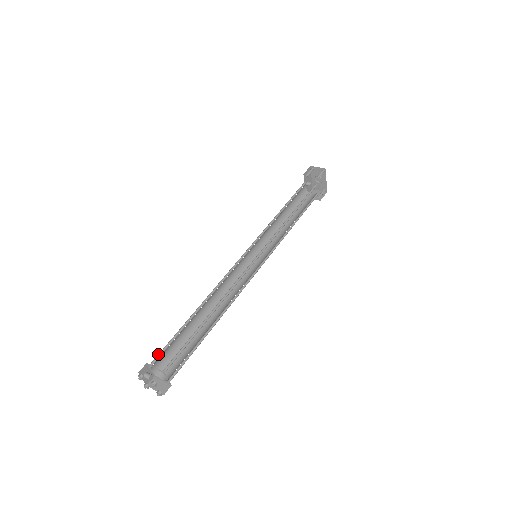
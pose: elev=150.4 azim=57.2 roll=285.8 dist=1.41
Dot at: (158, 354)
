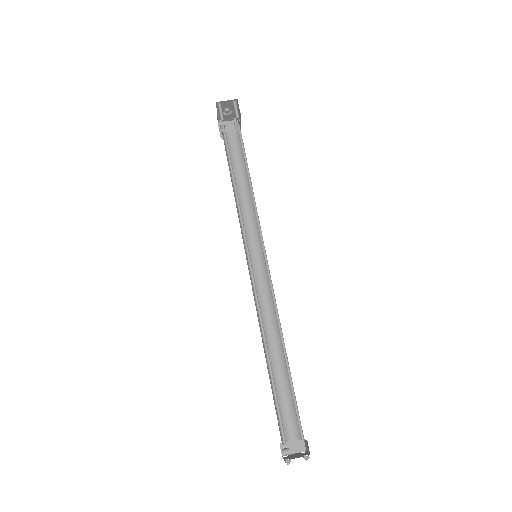
Dot at: occluded
